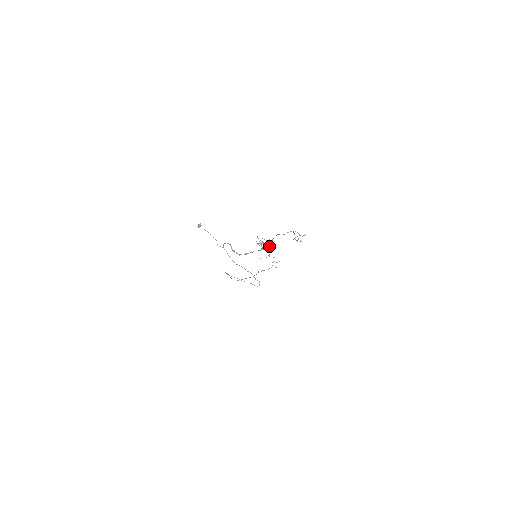
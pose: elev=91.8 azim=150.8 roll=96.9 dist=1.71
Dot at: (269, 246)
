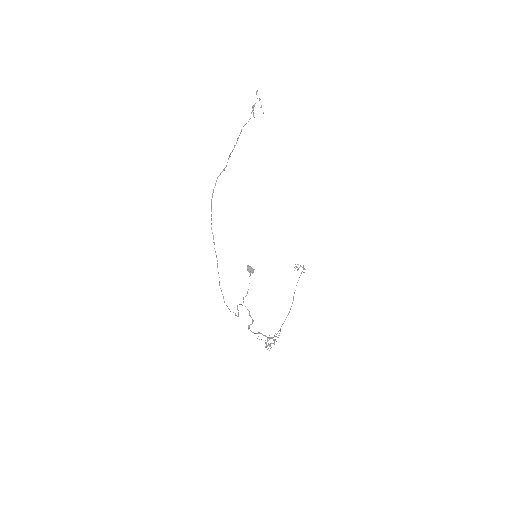
Dot at: occluded
